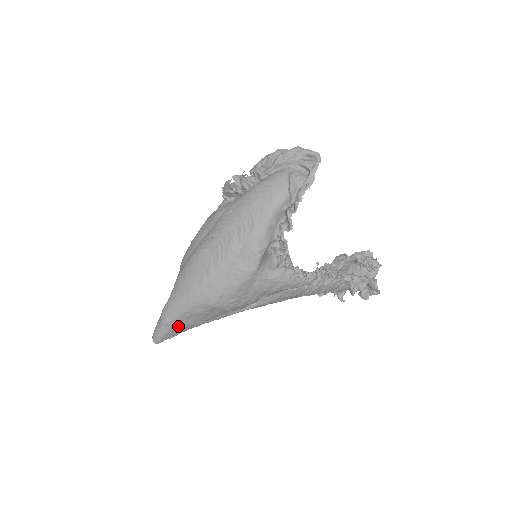
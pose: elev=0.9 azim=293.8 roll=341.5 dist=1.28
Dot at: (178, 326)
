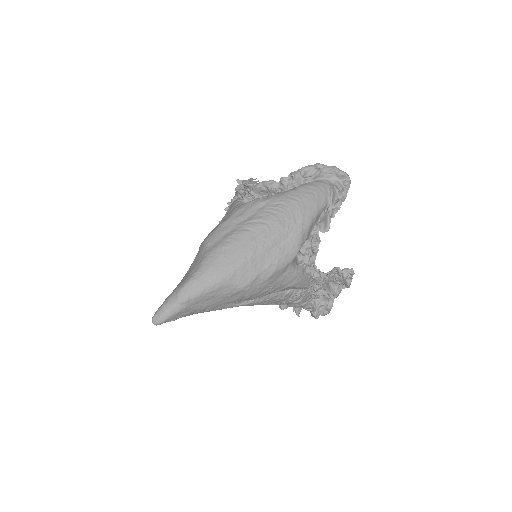
Dot at: (193, 306)
